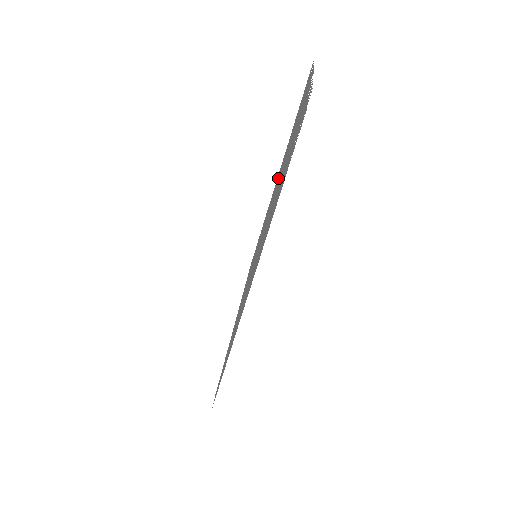
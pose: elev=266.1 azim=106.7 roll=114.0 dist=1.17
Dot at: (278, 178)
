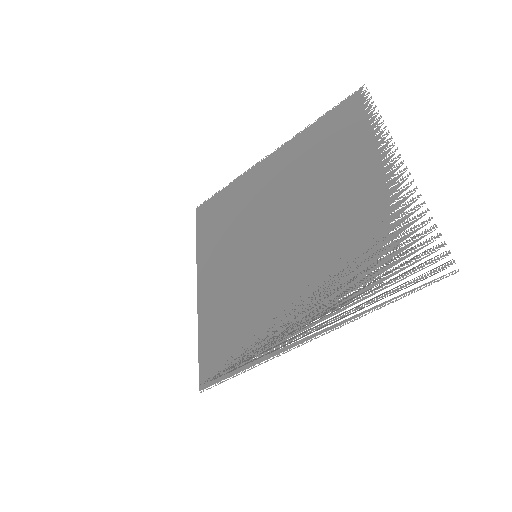
Dot at: (295, 187)
